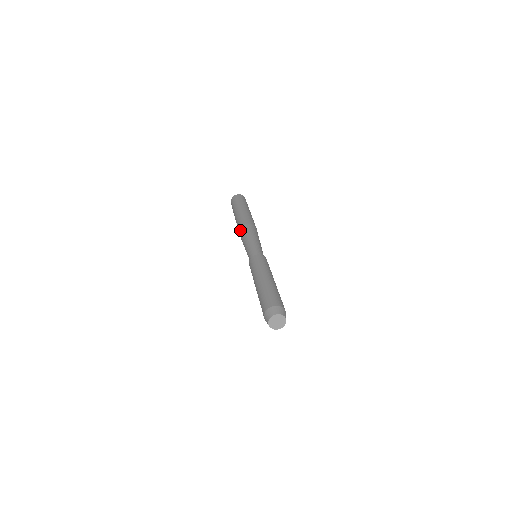
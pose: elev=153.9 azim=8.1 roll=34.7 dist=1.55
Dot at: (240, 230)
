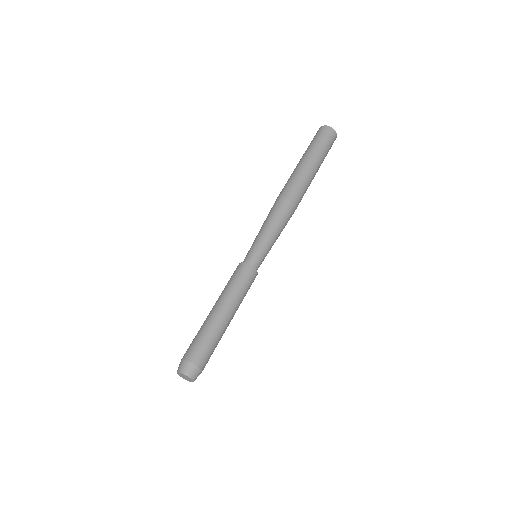
Dot at: (274, 203)
